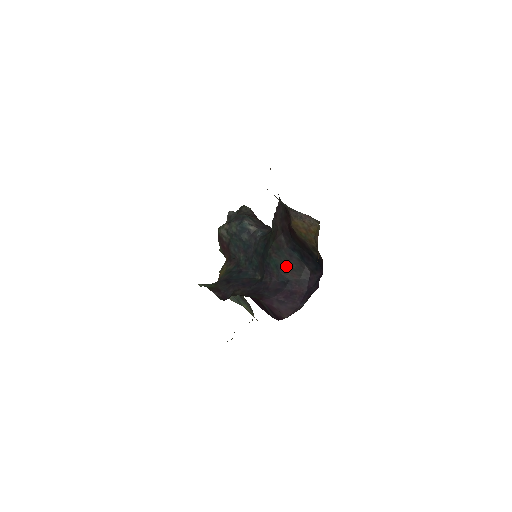
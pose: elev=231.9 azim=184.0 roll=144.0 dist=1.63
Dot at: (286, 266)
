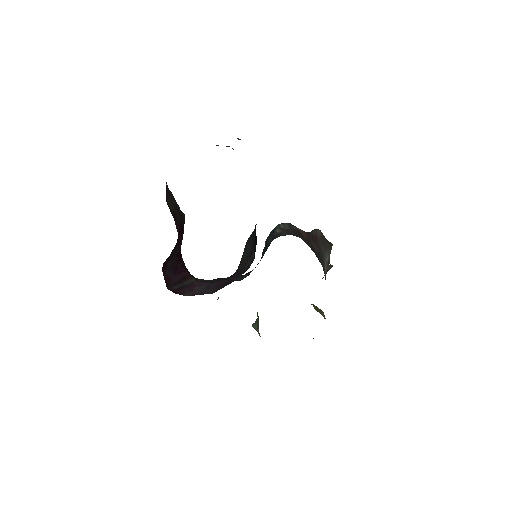
Dot at: (245, 252)
